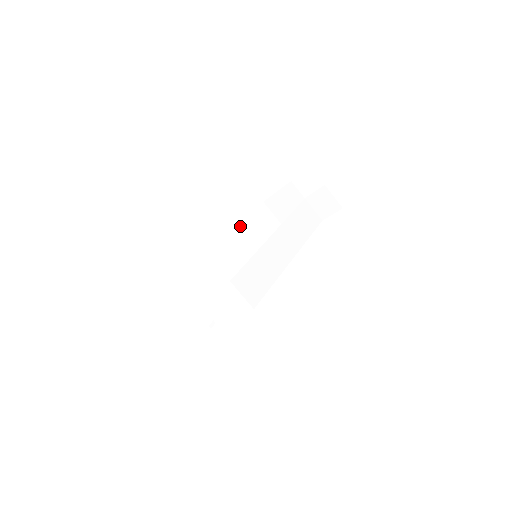
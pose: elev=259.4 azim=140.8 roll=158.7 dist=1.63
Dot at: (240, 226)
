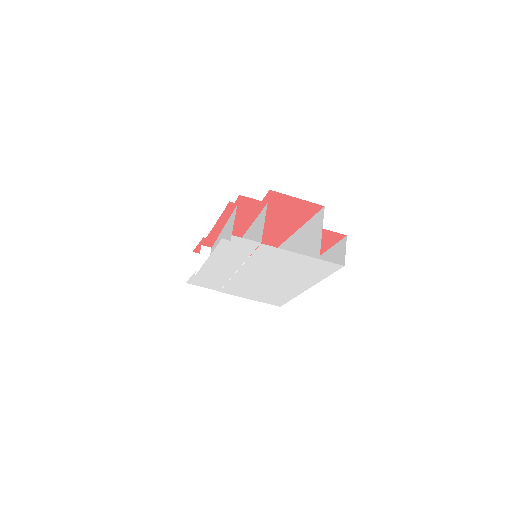
Dot at: occluded
